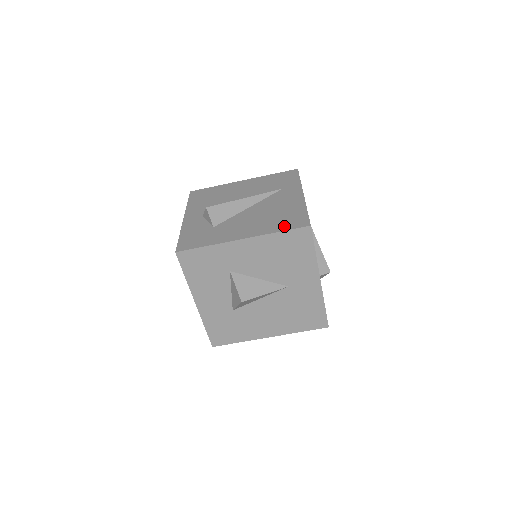
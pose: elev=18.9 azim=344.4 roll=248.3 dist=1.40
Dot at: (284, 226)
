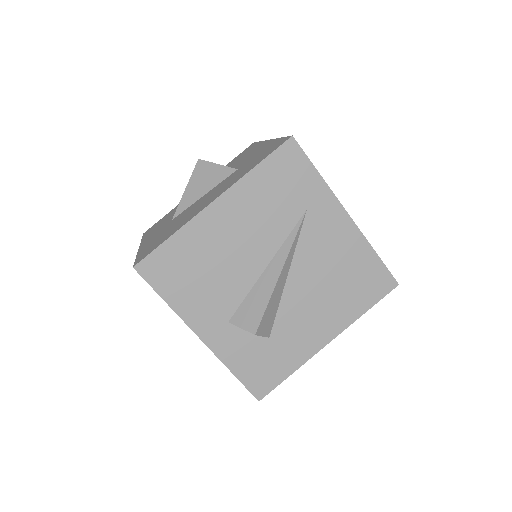
Dot at: (367, 299)
